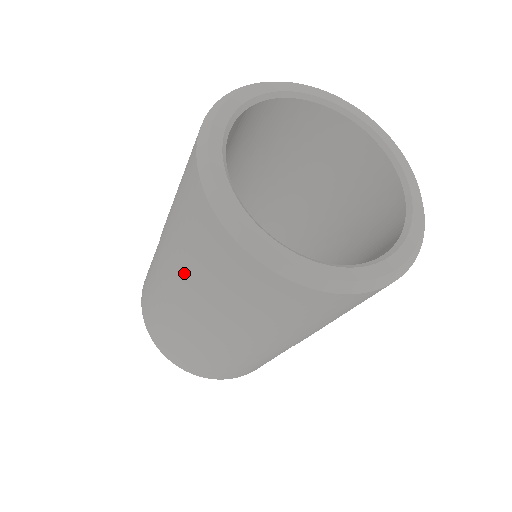
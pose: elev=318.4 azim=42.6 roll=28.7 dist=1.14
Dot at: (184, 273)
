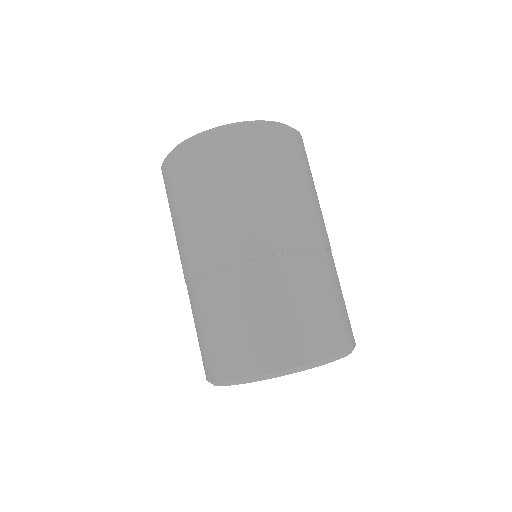
Dot at: (188, 225)
